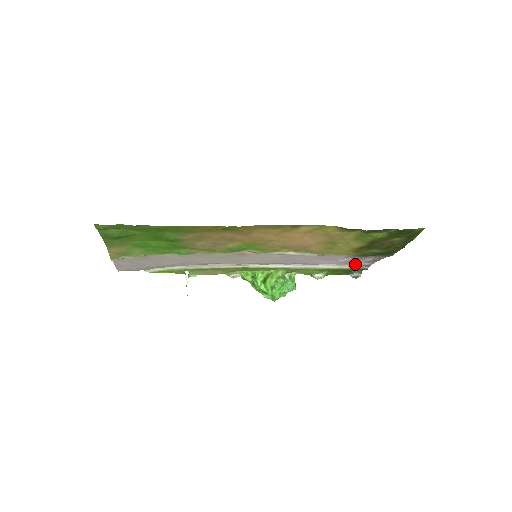
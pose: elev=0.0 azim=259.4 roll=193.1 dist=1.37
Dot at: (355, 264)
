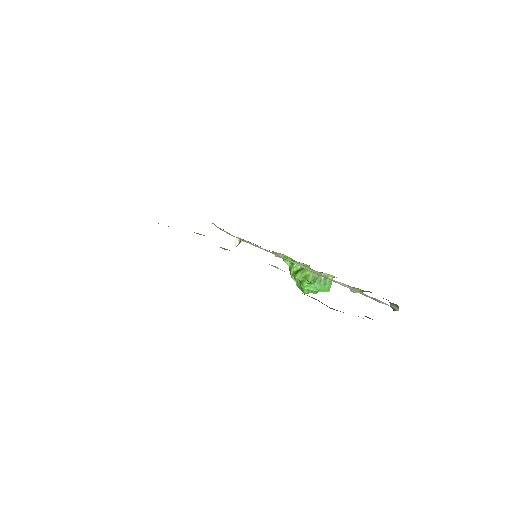
Dot at: (377, 299)
